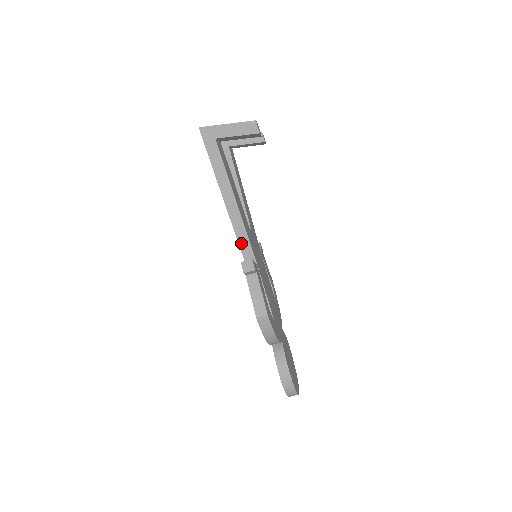
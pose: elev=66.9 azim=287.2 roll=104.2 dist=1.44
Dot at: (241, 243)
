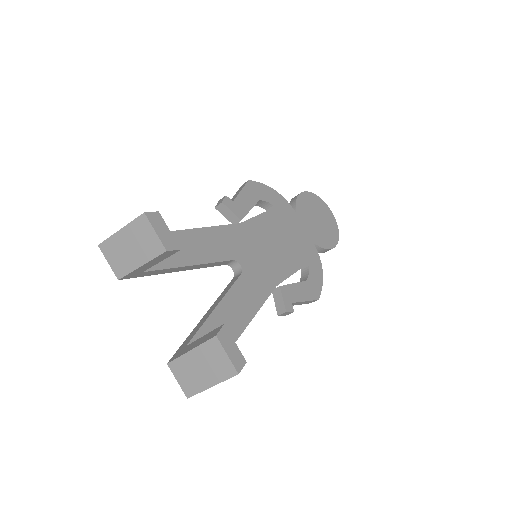
Dot at: occluded
